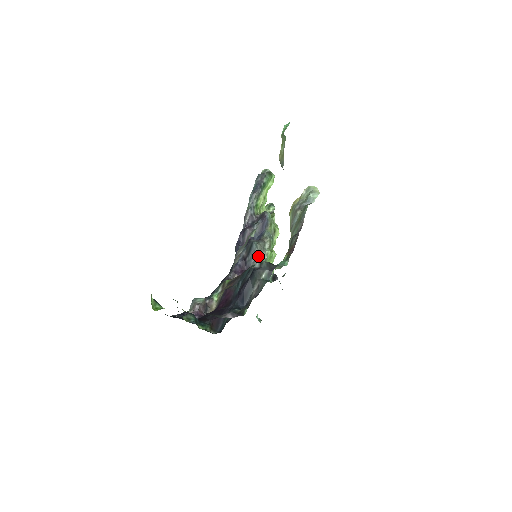
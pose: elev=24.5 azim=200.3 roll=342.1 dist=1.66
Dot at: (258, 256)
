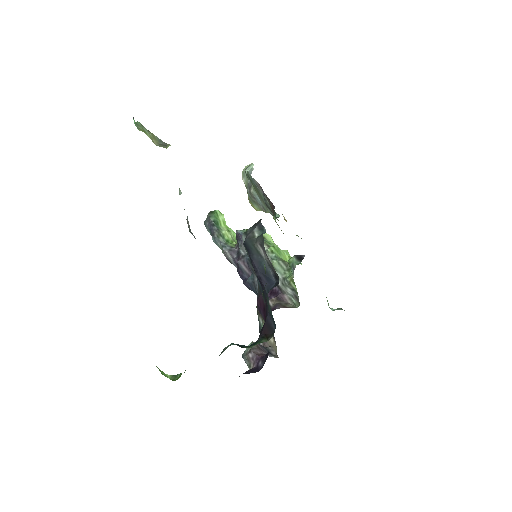
Dot at: occluded
